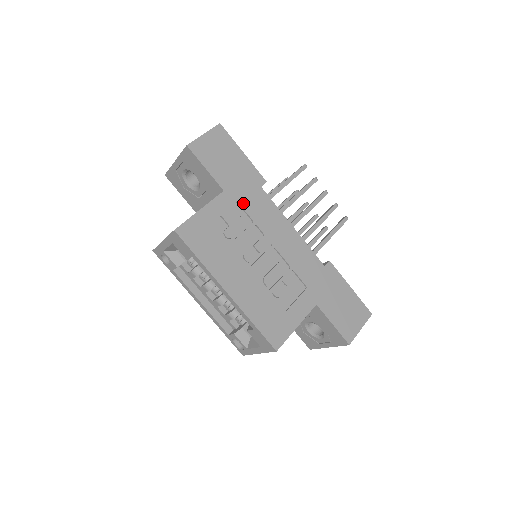
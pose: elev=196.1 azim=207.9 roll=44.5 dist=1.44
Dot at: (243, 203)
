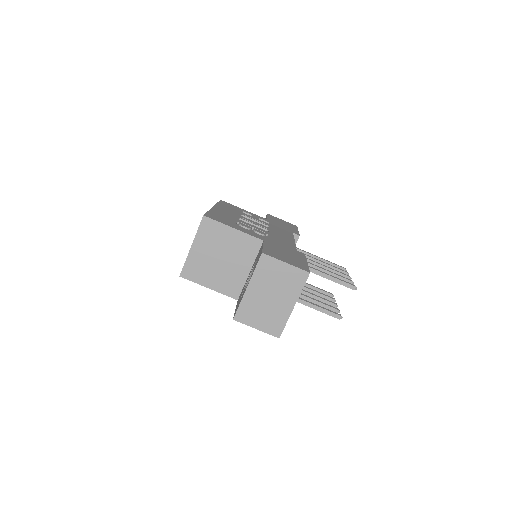
Dot at: (272, 224)
